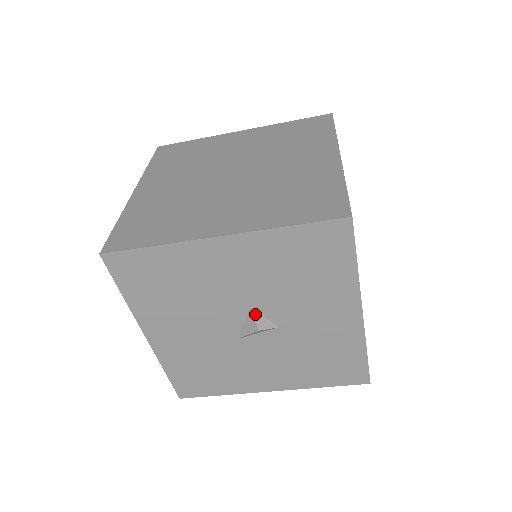
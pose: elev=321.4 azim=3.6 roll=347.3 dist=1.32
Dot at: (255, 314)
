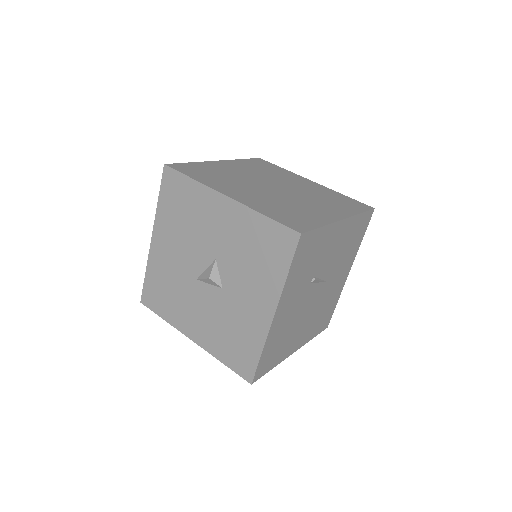
Dot at: (215, 266)
